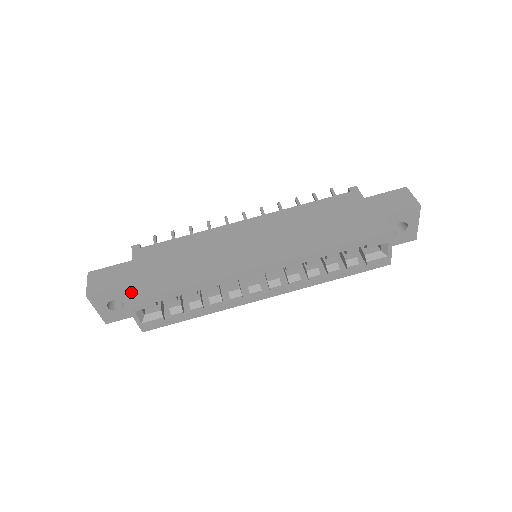
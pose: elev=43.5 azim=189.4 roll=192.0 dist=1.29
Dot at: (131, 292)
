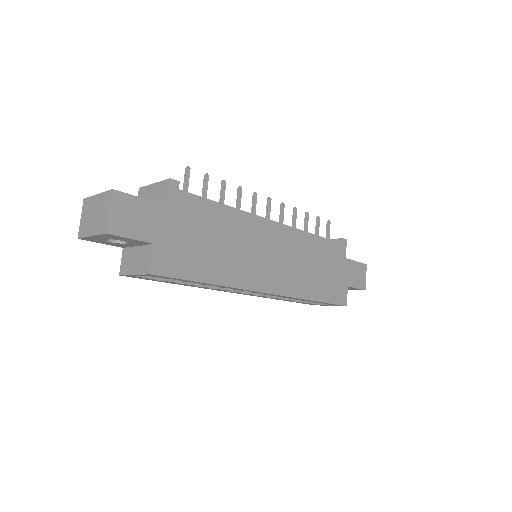
Dot at: (160, 260)
